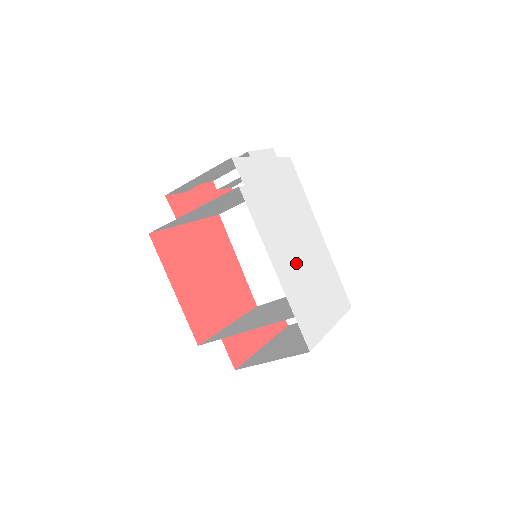
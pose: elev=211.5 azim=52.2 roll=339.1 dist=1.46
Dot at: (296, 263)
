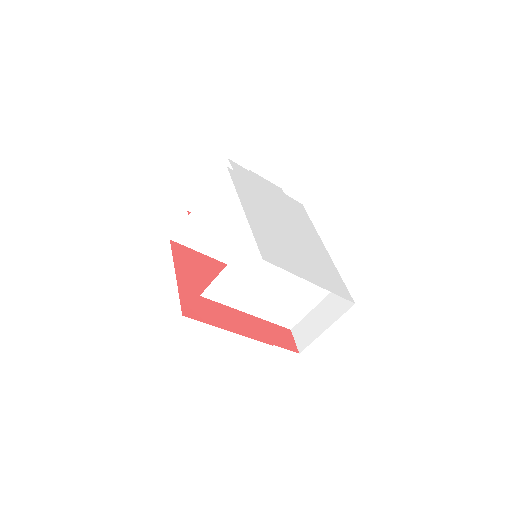
Dot at: (275, 227)
